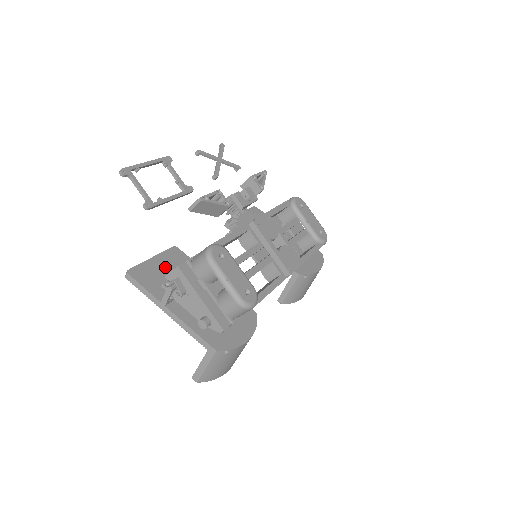
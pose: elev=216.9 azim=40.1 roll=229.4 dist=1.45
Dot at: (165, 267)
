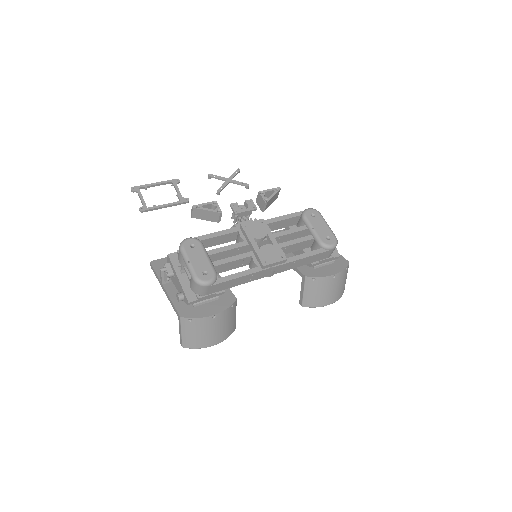
Dot at: occluded
